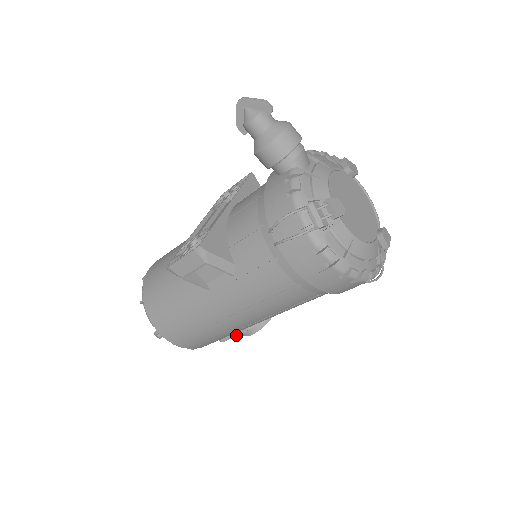
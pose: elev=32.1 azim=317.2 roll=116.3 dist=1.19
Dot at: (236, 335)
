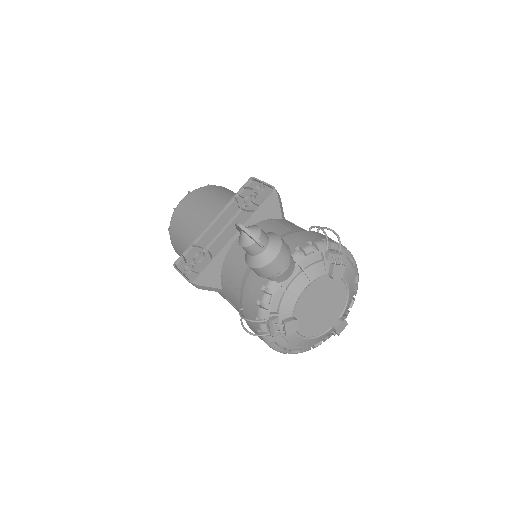
Dot at: occluded
